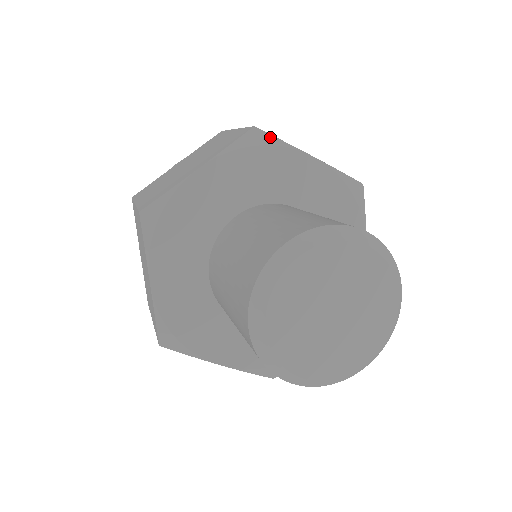
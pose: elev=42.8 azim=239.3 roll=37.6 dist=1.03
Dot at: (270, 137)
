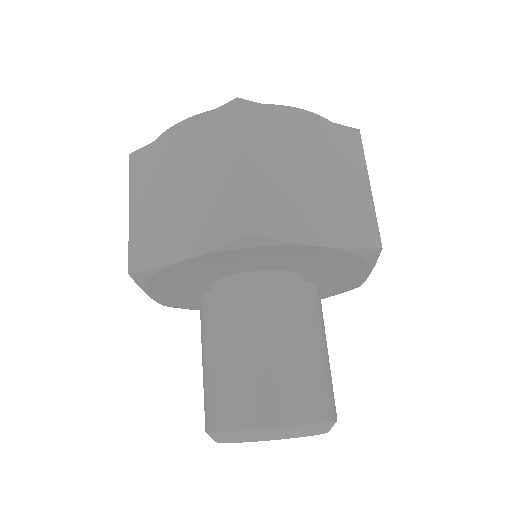
Dot at: (376, 258)
